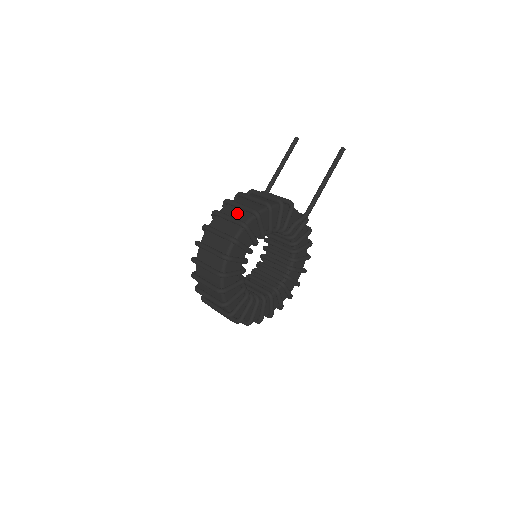
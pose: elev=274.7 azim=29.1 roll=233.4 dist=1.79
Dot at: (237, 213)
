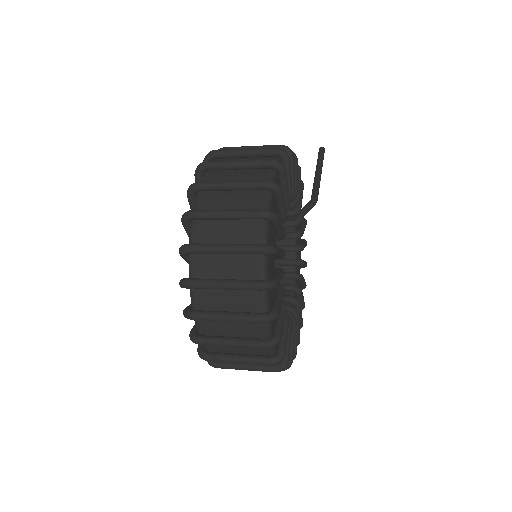
Dot at: occluded
